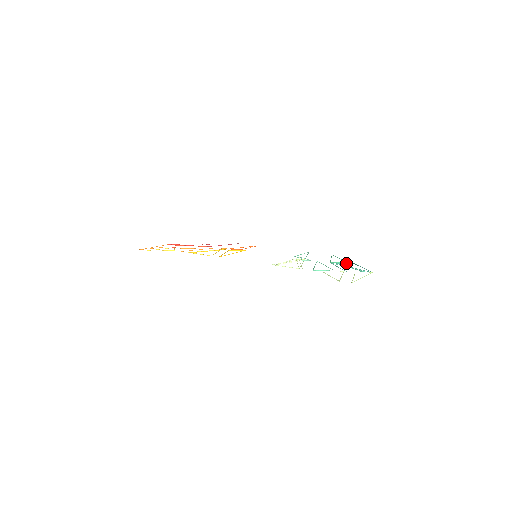
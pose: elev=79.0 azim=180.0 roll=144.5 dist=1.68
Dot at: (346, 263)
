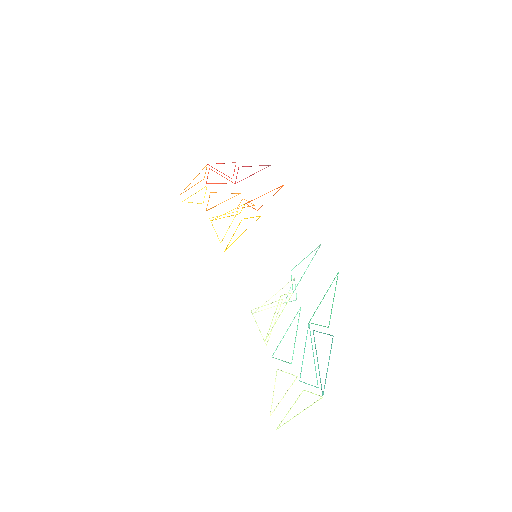
Dot at: (324, 333)
